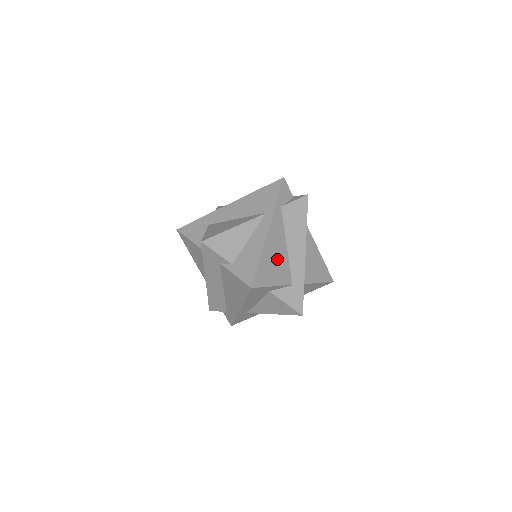
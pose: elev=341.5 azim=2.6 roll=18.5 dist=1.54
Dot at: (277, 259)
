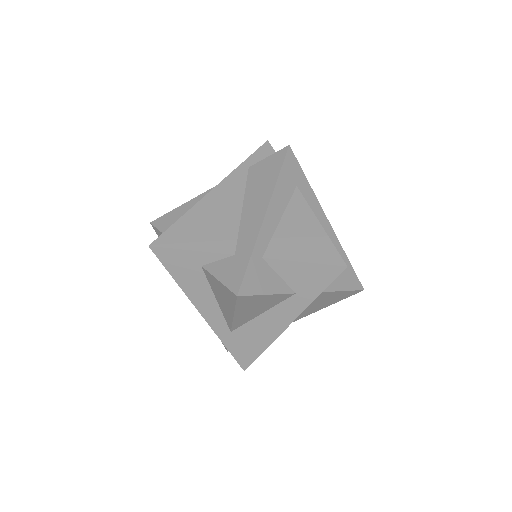
Dot at: (215, 221)
